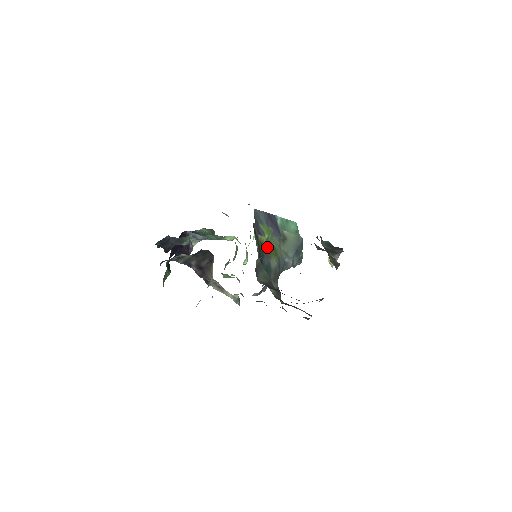
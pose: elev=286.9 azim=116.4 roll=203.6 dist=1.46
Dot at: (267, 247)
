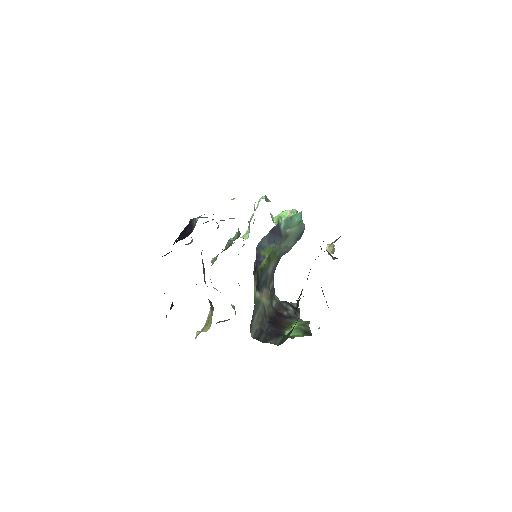
Dot at: (266, 263)
